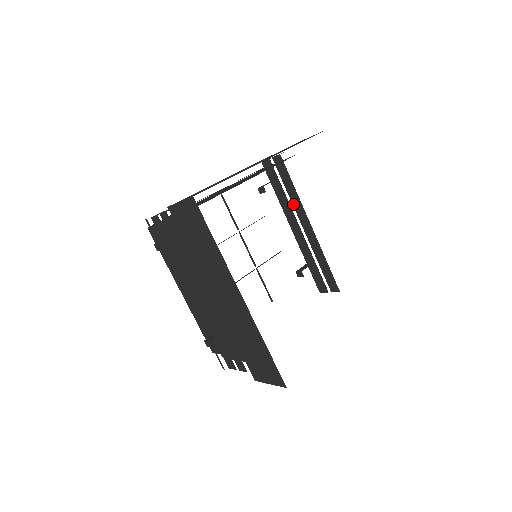
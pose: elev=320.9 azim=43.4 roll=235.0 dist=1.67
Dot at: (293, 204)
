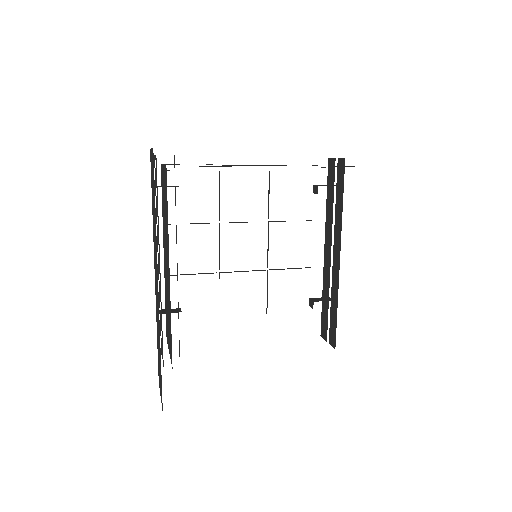
Dot at: (335, 222)
